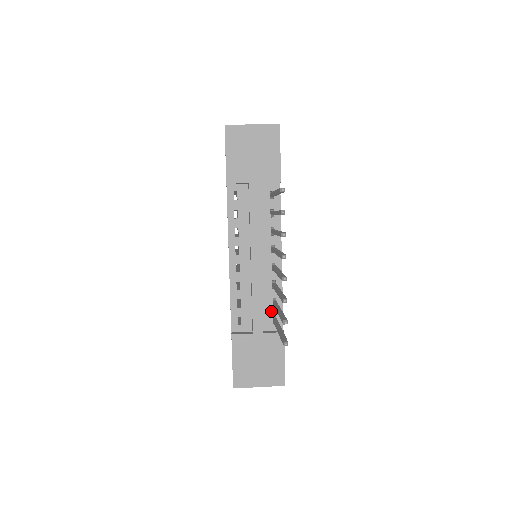
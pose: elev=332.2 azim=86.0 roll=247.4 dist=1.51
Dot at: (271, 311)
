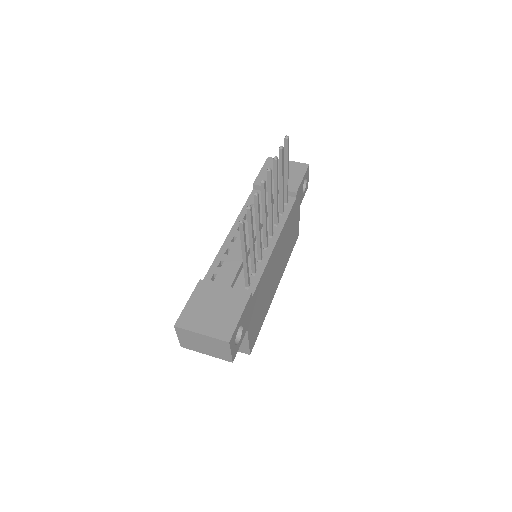
Dot at: occluded
